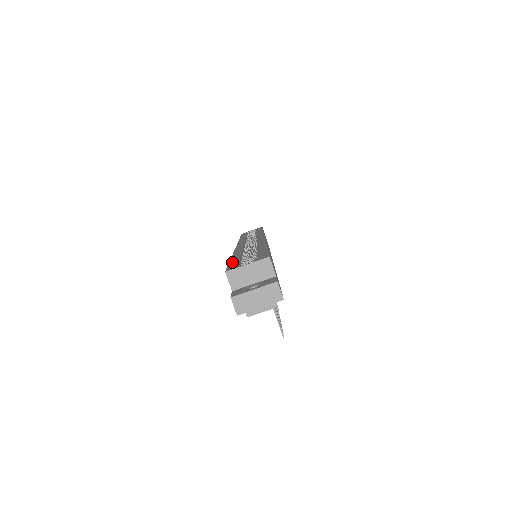
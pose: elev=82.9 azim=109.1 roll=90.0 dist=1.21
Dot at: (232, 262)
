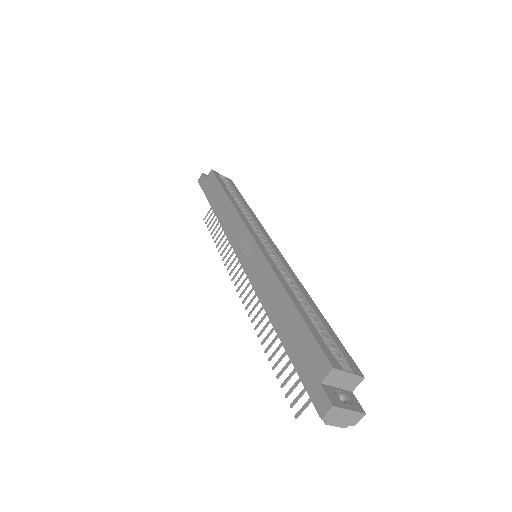
Dot at: (313, 329)
